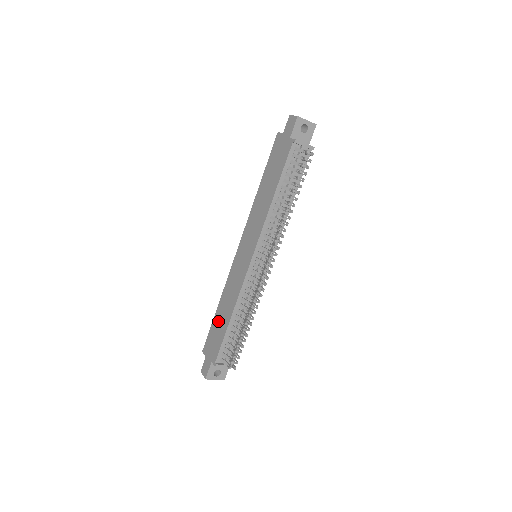
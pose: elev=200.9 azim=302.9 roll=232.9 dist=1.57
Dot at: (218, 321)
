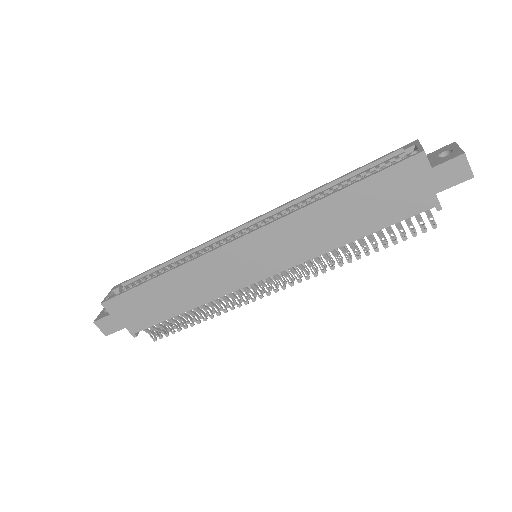
Dot at: (154, 296)
